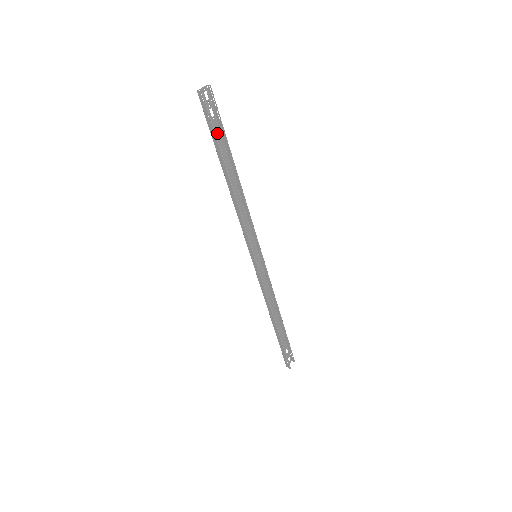
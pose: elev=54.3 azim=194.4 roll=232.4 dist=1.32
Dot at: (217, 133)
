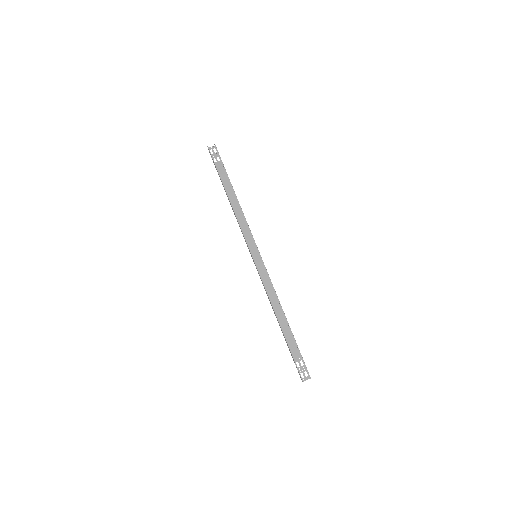
Dot at: (222, 170)
